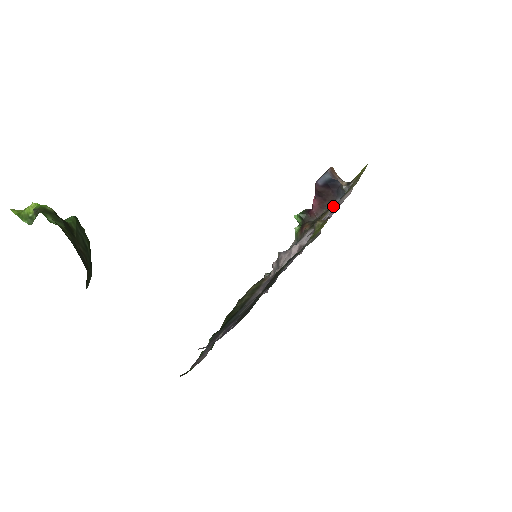
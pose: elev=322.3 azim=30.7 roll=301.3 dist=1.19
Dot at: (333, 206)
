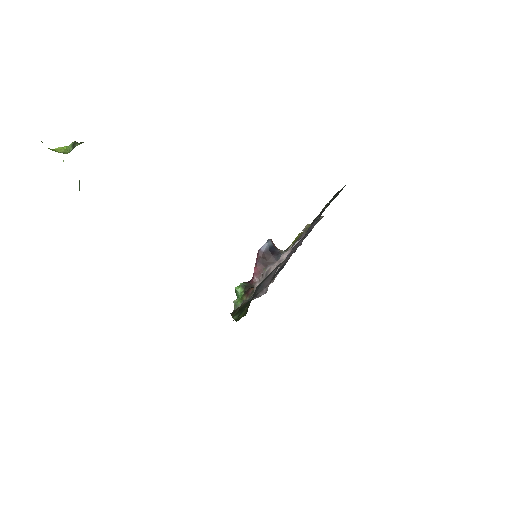
Dot at: occluded
